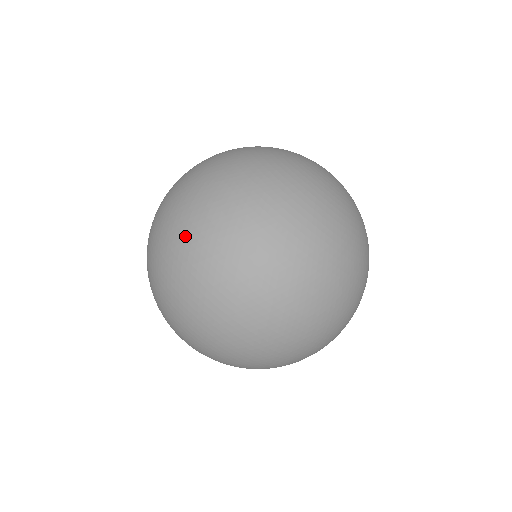
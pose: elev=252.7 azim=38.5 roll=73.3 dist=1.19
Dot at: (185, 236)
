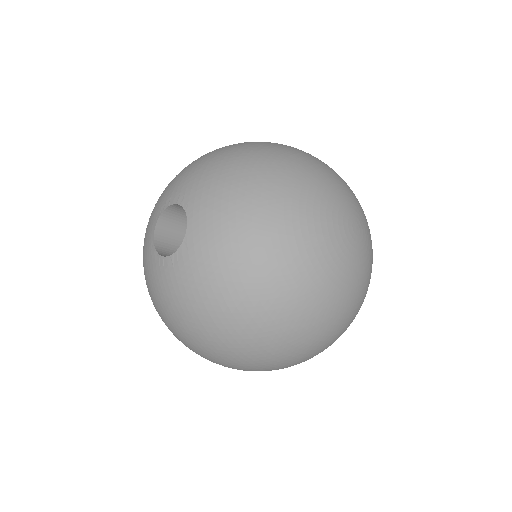
Dot at: (221, 358)
